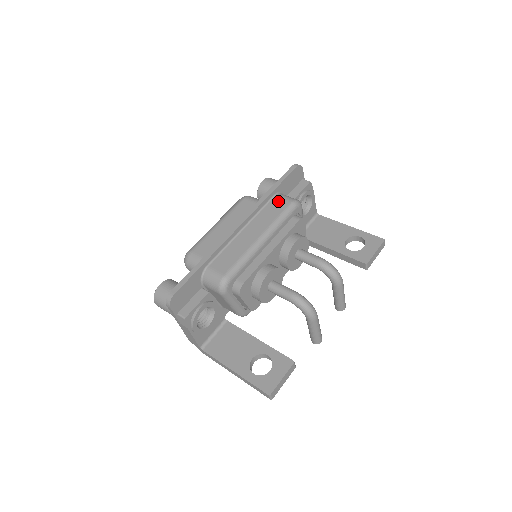
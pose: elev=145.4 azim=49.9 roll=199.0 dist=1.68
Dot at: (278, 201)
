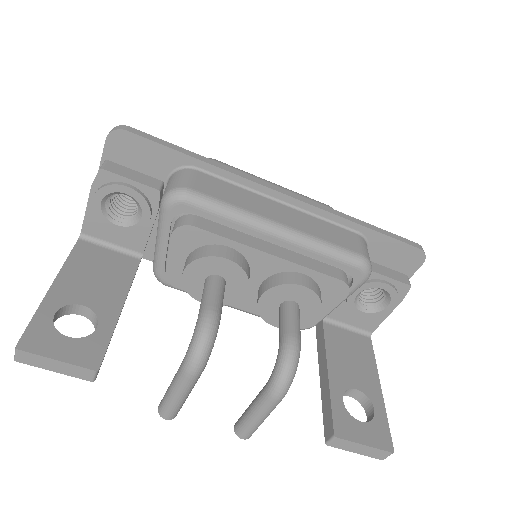
Dot at: (353, 238)
